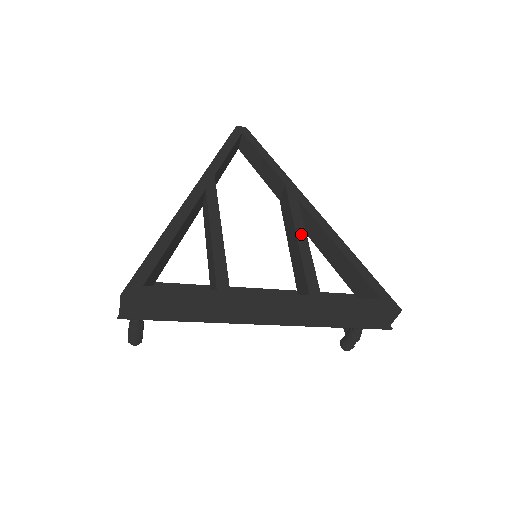
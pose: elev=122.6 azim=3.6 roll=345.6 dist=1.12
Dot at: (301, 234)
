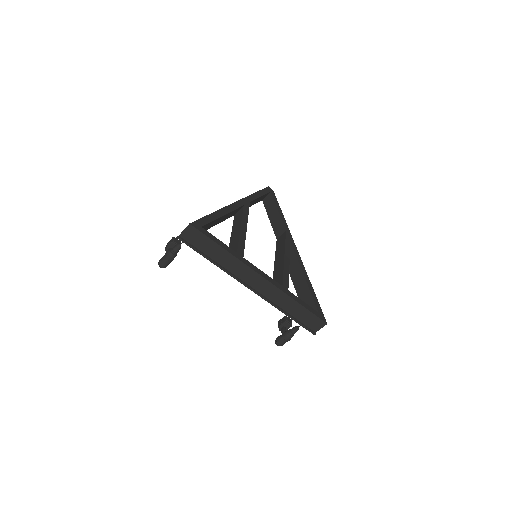
Dot at: (287, 258)
